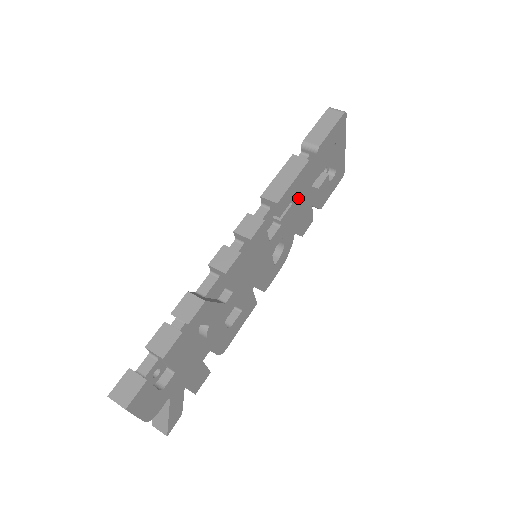
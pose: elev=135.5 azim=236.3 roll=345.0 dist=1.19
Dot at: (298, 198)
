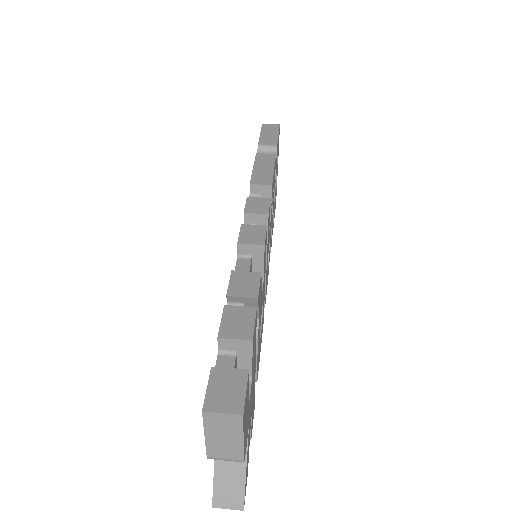
Dot at: occluded
